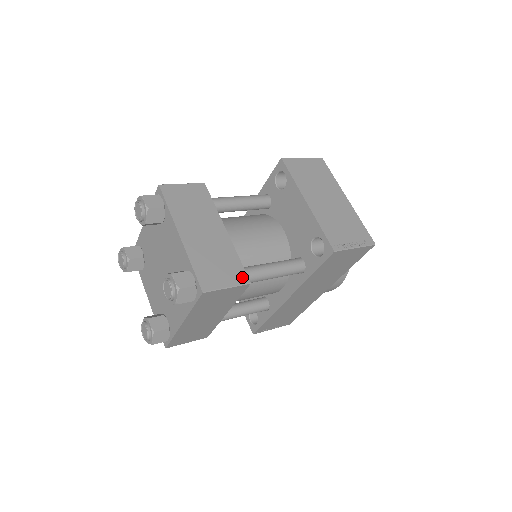
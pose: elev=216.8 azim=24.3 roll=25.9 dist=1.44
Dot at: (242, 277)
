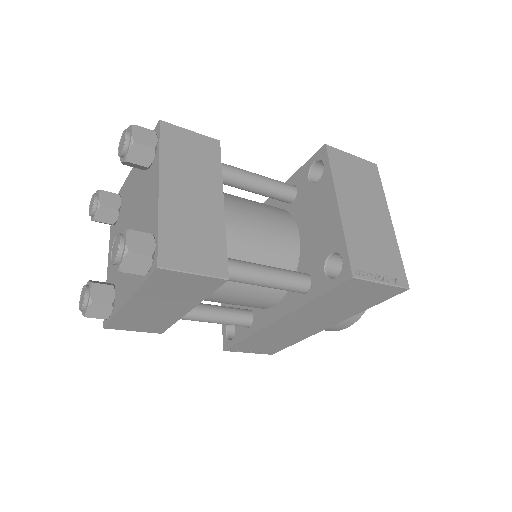
Dot at: (220, 267)
